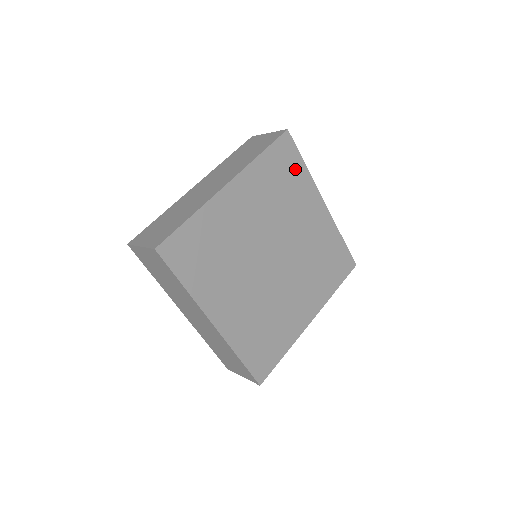
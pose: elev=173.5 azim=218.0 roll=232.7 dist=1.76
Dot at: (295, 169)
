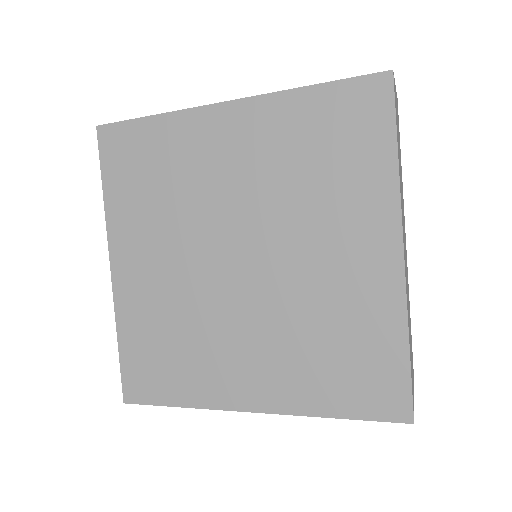
Dot at: (368, 148)
